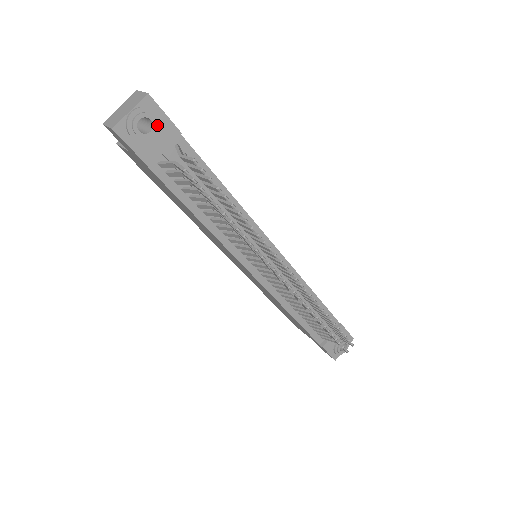
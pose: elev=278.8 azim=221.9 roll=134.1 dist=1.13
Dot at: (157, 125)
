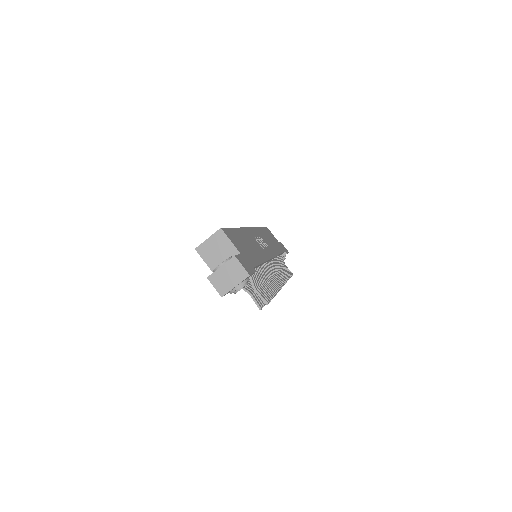
Dot at: (247, 282)
